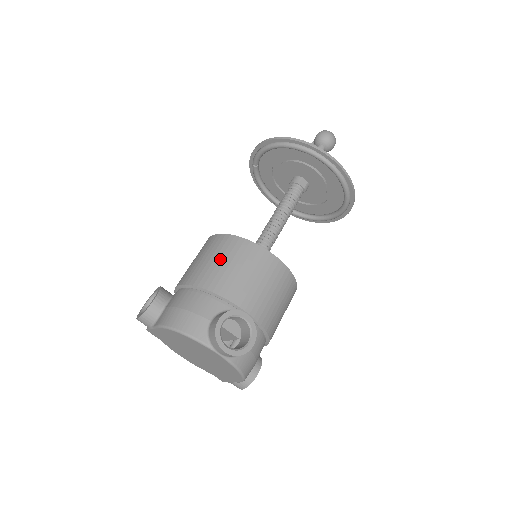
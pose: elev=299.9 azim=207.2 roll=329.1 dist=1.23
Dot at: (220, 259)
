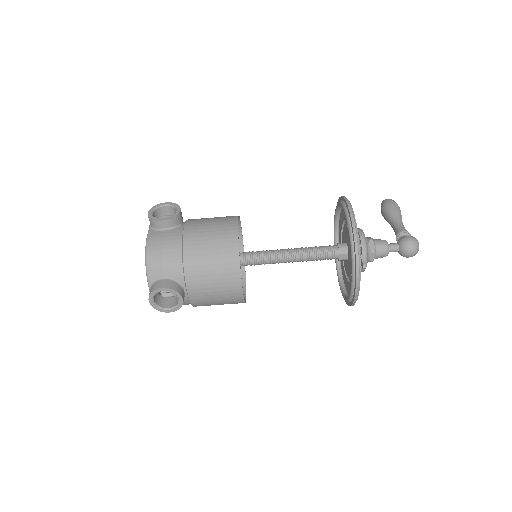
Dot at: (213, 254)
